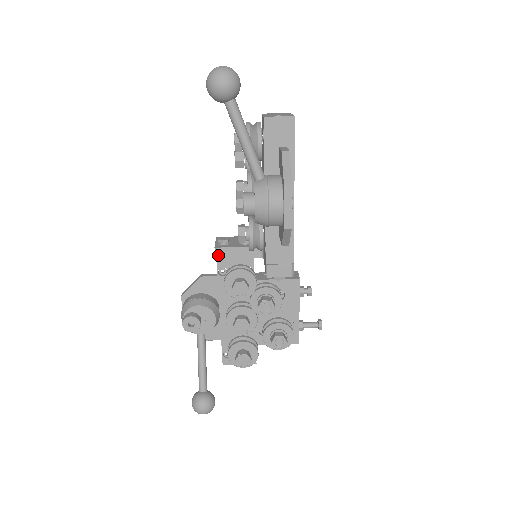
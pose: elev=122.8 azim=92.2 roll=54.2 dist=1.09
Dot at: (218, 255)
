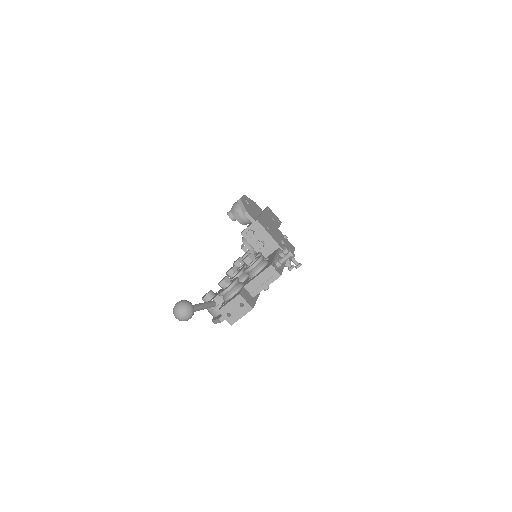
Dot at: occluded
